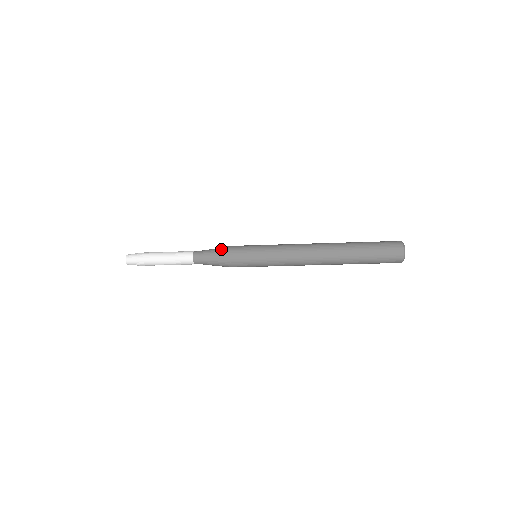
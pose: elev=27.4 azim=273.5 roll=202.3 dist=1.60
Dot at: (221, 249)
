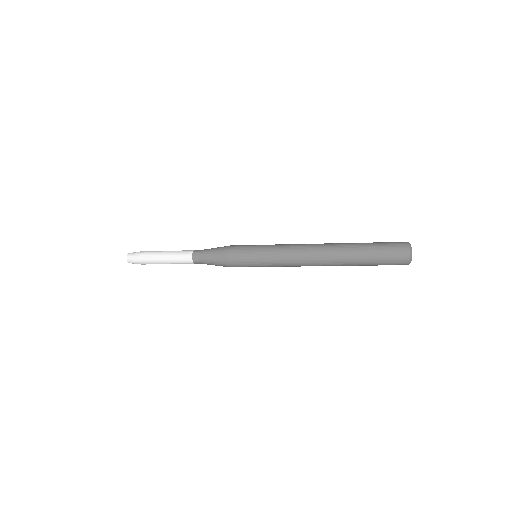
Dot at: (219, 255)
